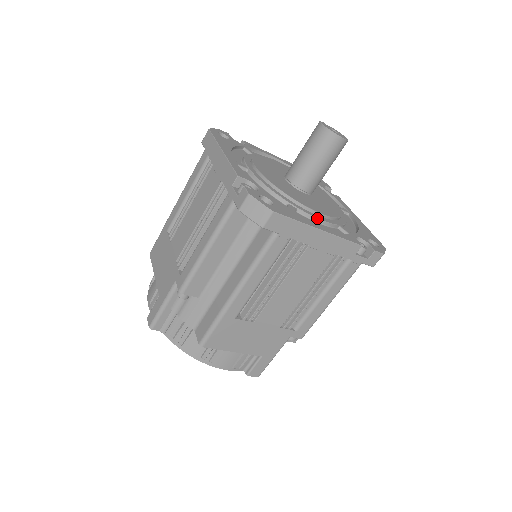
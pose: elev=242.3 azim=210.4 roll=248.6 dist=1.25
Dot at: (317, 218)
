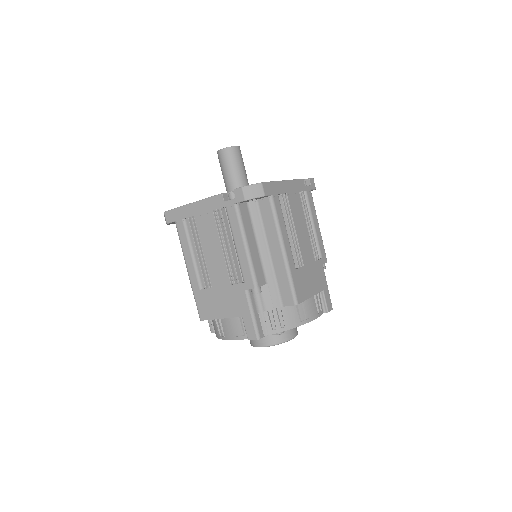
Dot at: occluded
